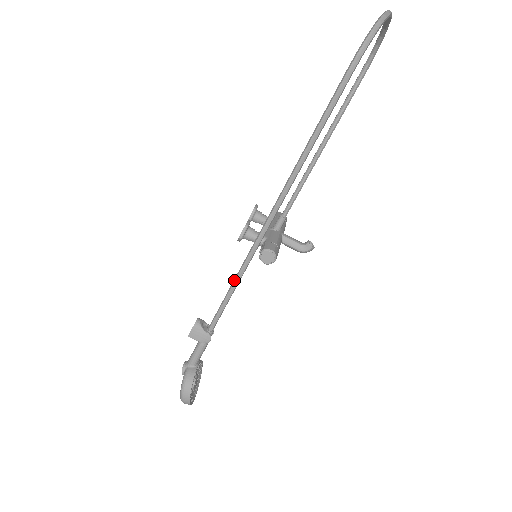
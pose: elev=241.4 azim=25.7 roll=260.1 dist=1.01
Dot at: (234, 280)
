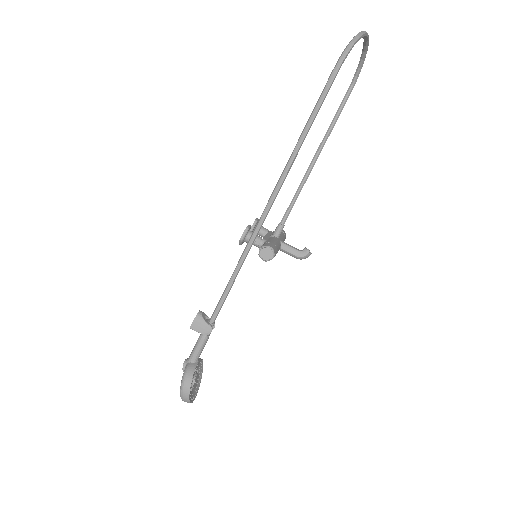
Dot at: (235, 269)
